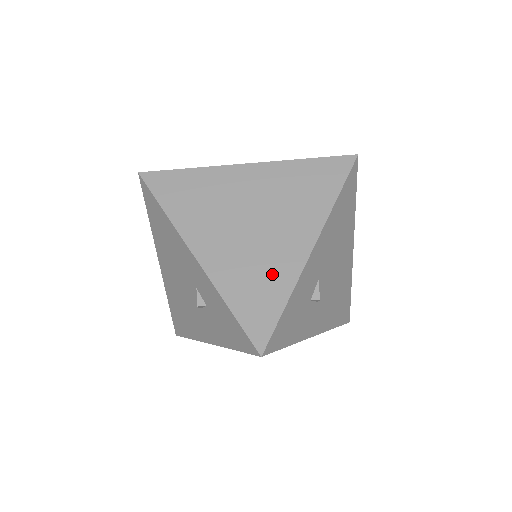
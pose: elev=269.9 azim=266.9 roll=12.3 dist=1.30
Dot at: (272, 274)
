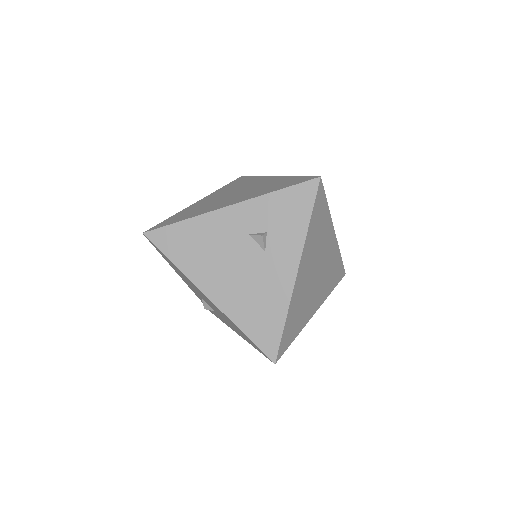
Dot at: (274, 183)
